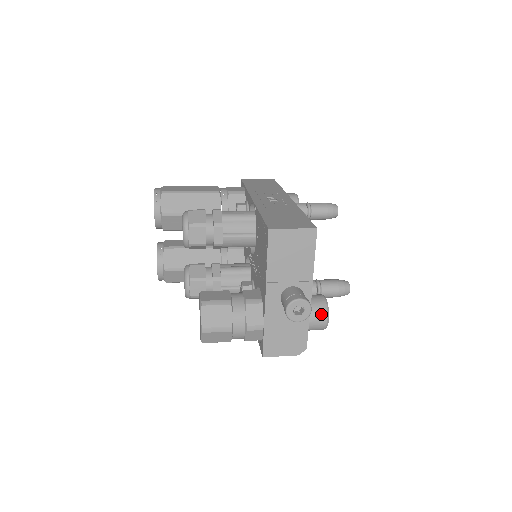
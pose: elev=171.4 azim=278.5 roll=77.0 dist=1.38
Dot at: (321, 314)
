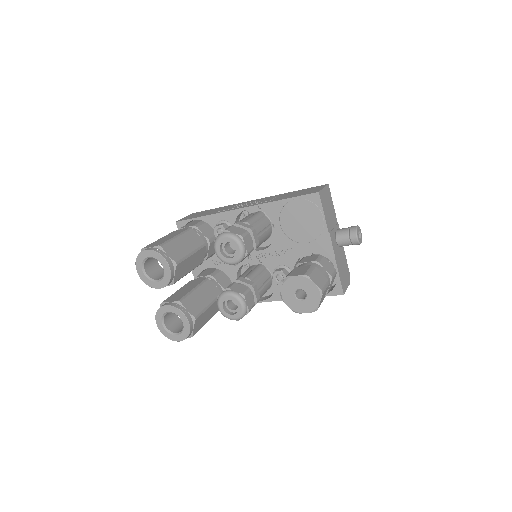
Dot at: occluded
